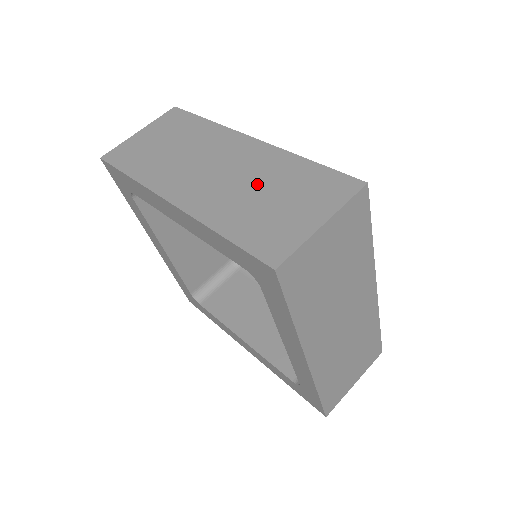
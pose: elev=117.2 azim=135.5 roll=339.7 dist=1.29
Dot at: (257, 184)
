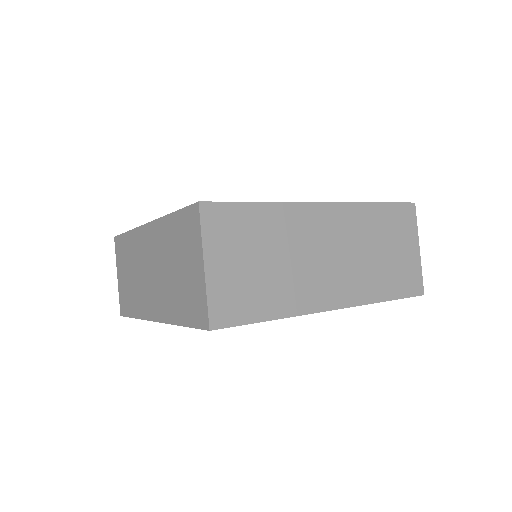
Dot at: (370, 247)
